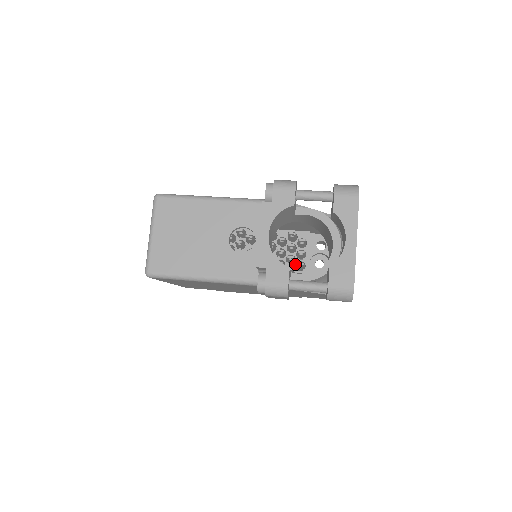
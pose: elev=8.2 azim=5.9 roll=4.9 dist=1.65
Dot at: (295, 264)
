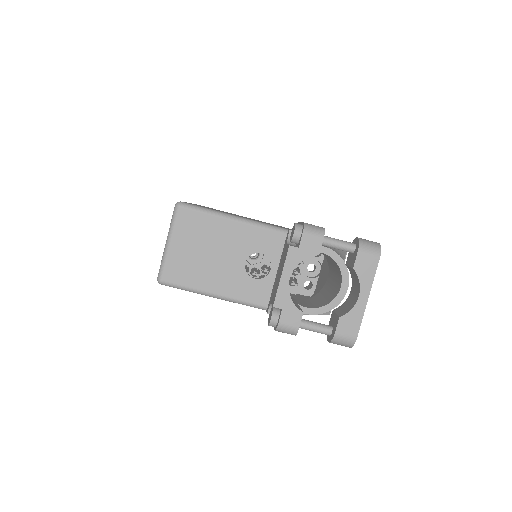
Dot at: occluded
